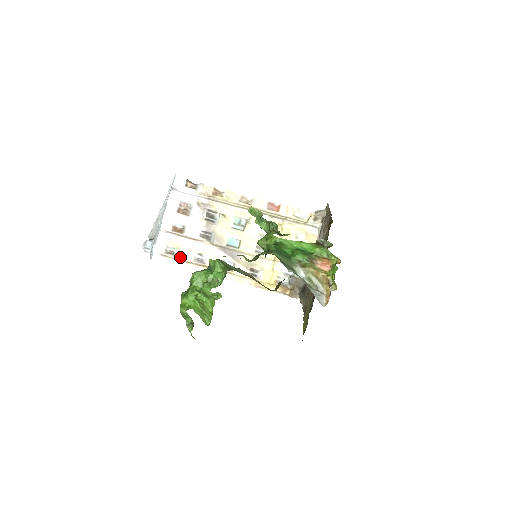
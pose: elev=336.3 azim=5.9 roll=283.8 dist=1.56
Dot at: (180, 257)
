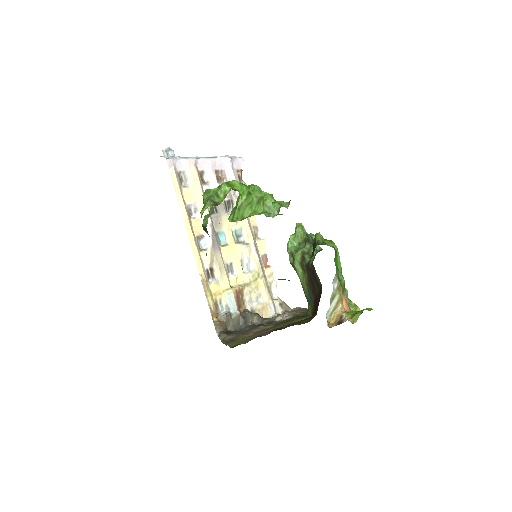
Dot at: (183, 190)
